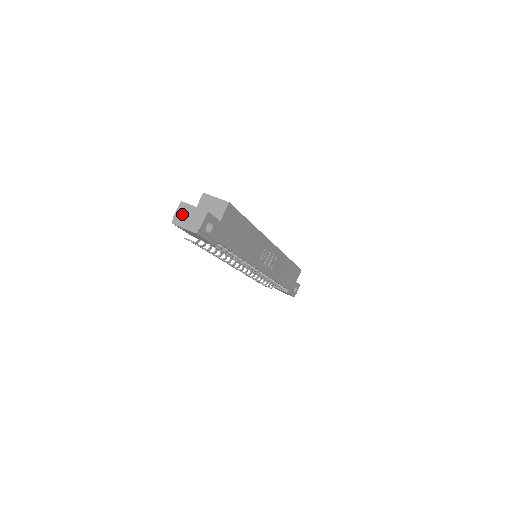
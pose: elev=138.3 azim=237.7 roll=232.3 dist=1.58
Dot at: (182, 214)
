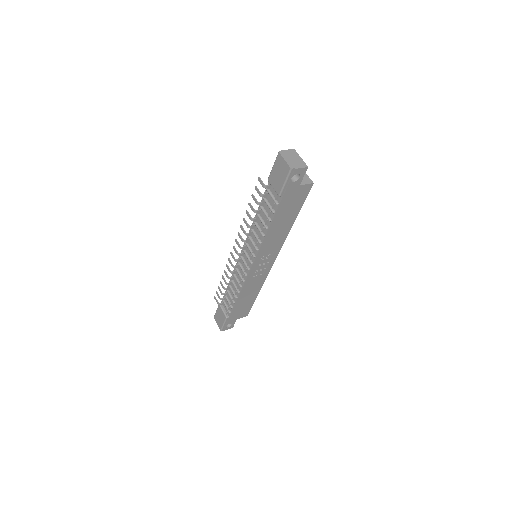
Dot at: (290, 154)
